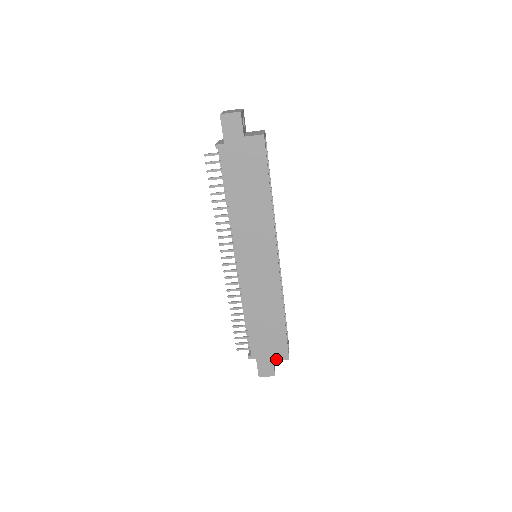
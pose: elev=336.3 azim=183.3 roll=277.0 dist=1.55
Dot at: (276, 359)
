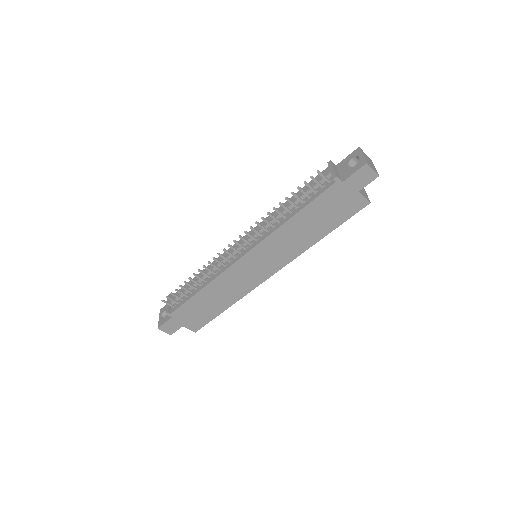
Dot at: (186, 327)
